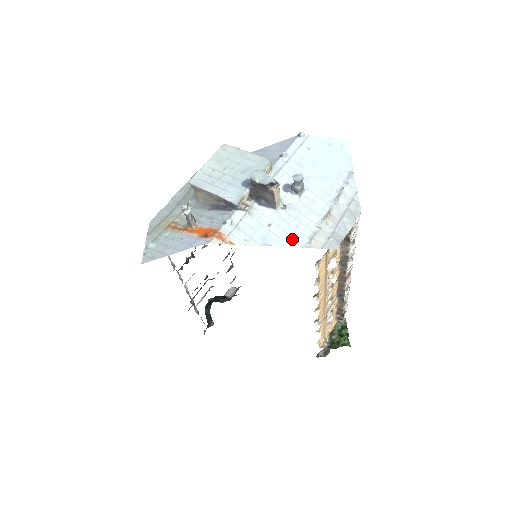
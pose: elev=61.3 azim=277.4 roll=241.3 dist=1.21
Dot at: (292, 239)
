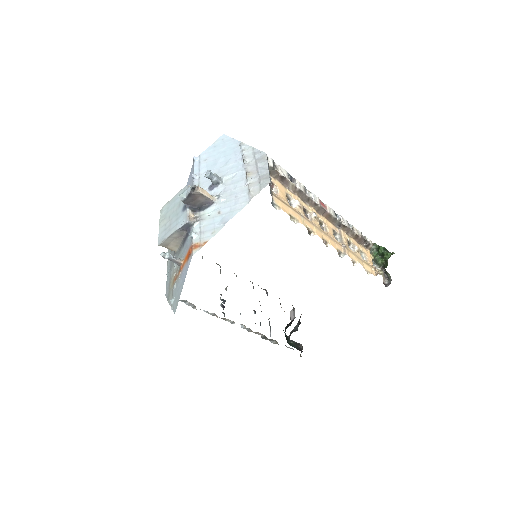
Dot at: (239, 205)
